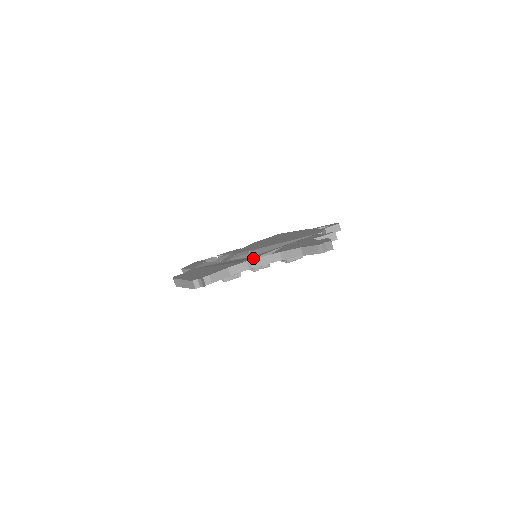
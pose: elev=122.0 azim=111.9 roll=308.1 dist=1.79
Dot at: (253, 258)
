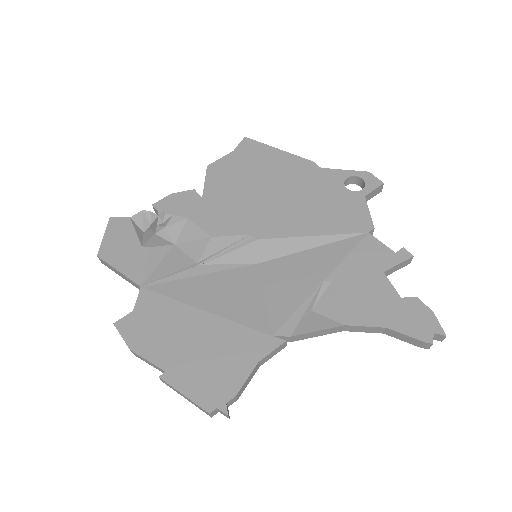
Dot at: (294, 328)
